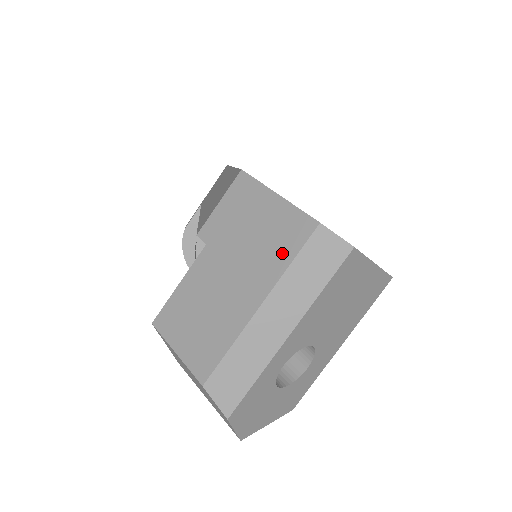
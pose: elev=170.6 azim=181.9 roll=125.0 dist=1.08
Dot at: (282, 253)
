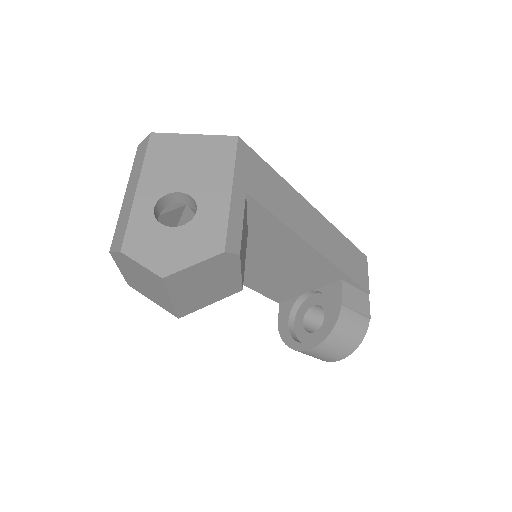
Dot at: occluded
